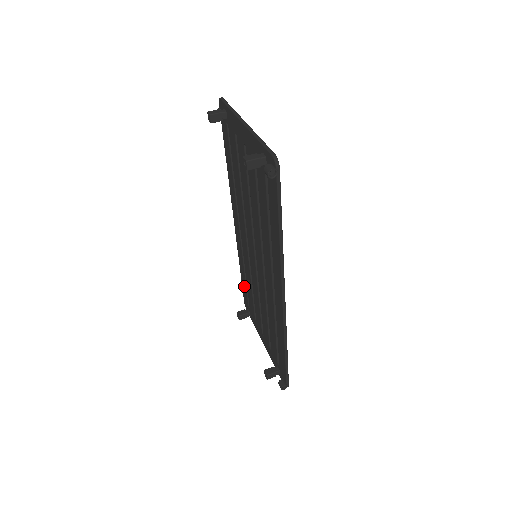
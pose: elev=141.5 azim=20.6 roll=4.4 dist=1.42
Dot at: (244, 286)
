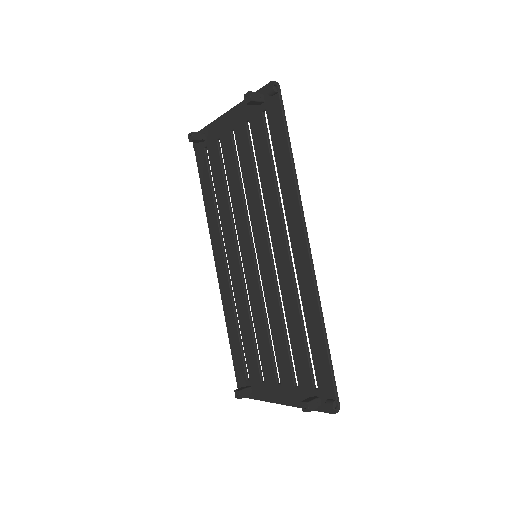
Dot at: (237, 352)
